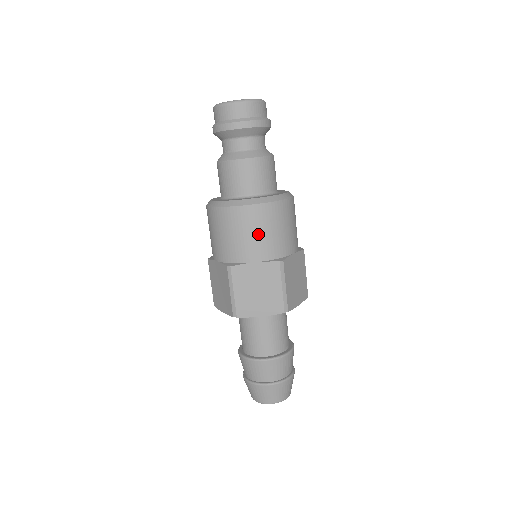
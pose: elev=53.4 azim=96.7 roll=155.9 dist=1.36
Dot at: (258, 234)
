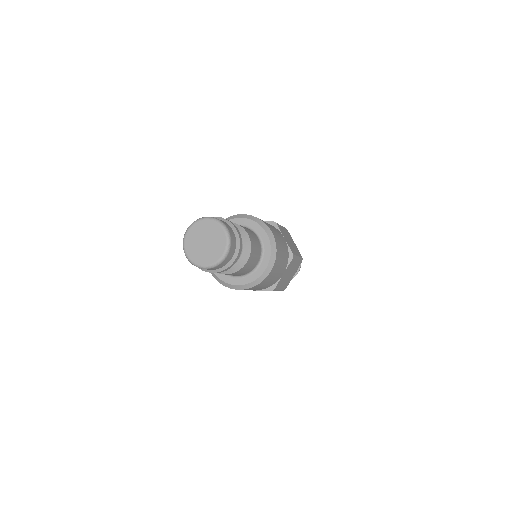
Dot at: occluded
